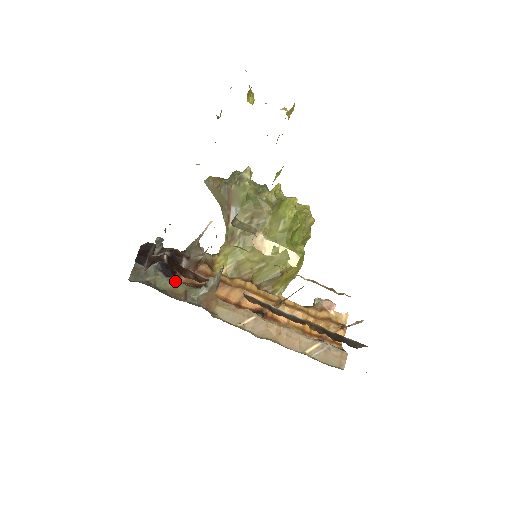
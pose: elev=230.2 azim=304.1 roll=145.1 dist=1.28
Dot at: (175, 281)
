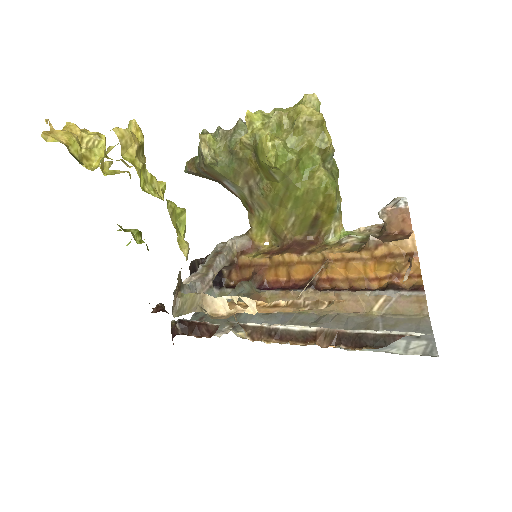
Dot at: (226, 291)
